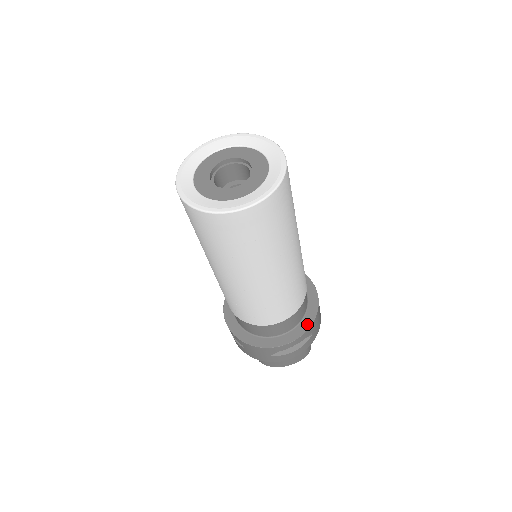
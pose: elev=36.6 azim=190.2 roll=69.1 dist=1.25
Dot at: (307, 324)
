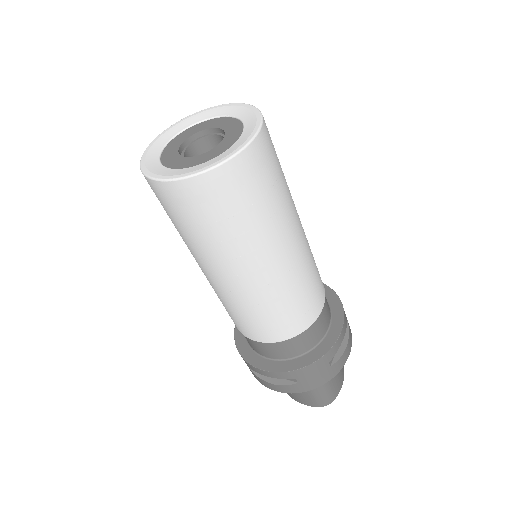
Dot at: (292, 366)
